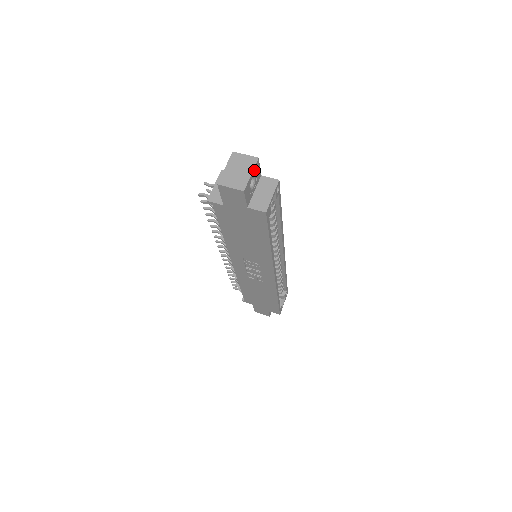
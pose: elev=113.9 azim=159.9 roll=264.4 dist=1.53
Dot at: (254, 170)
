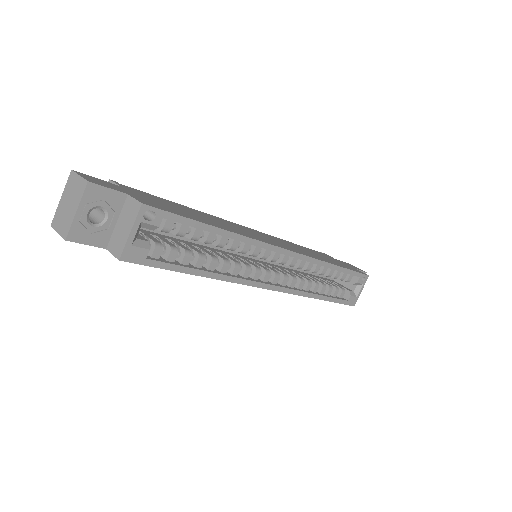
Dot at: (85, 201)
